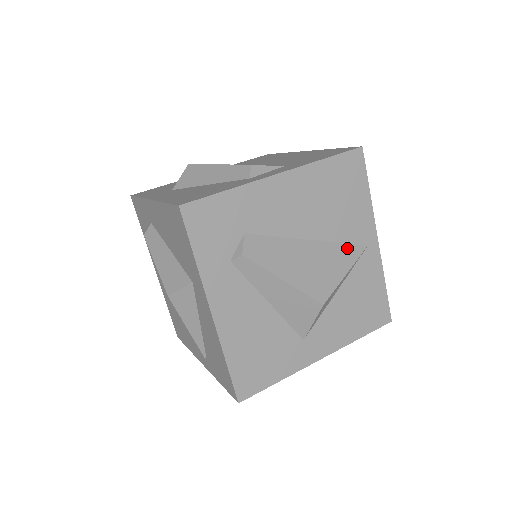
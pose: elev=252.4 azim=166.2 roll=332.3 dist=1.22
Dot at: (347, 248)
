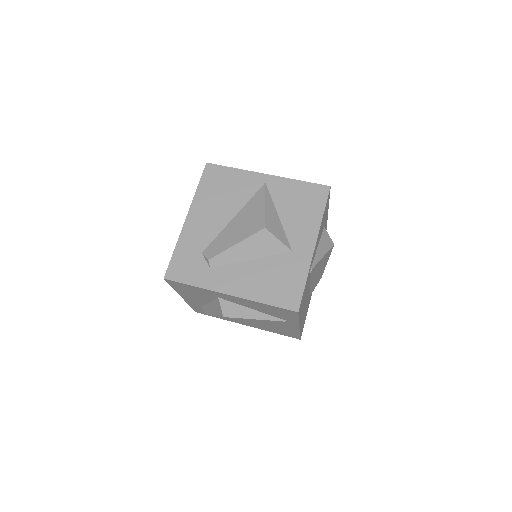
Dot at: (255, 197)
